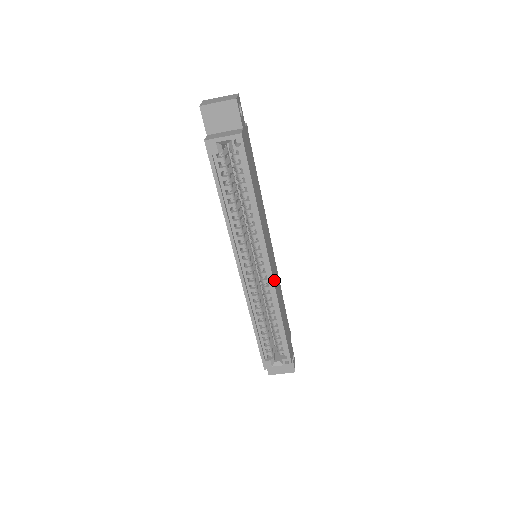
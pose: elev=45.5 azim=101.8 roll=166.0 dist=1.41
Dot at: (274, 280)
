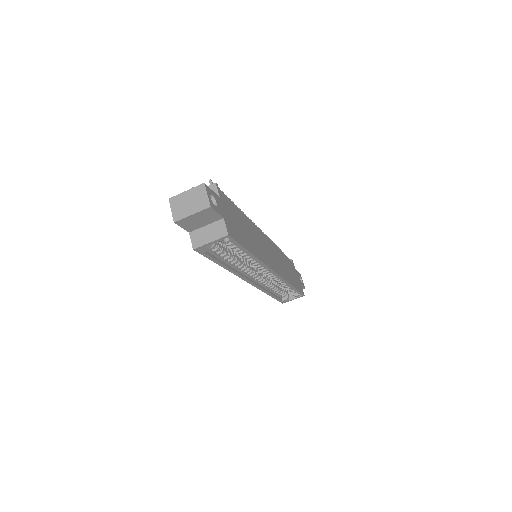
Dot at: (279, 272)
